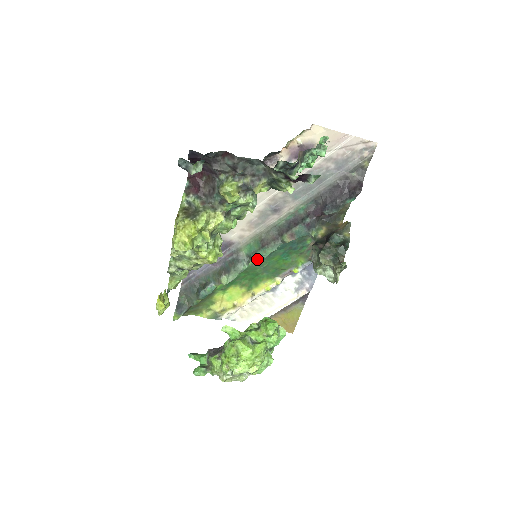
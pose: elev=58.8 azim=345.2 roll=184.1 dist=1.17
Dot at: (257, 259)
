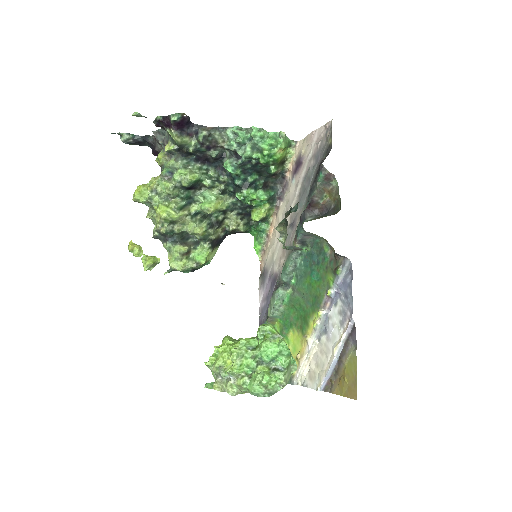
Dot at: (282, 277)
